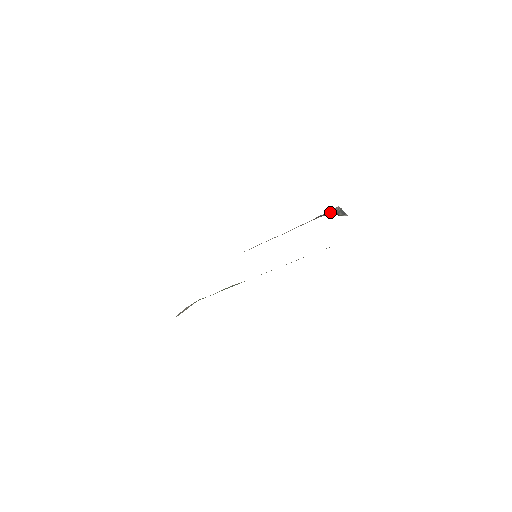
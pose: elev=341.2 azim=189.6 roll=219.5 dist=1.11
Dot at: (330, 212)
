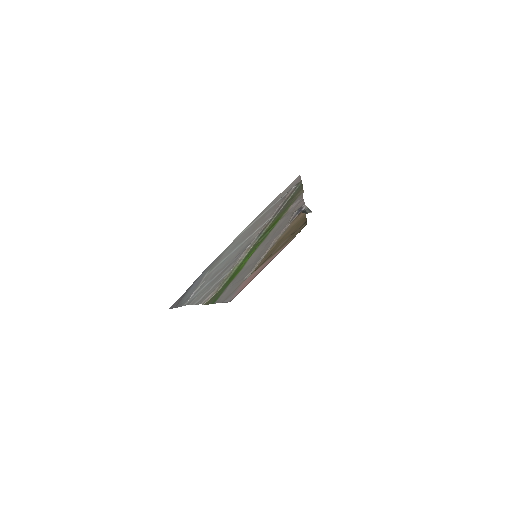
Dot at: (301, 209)
